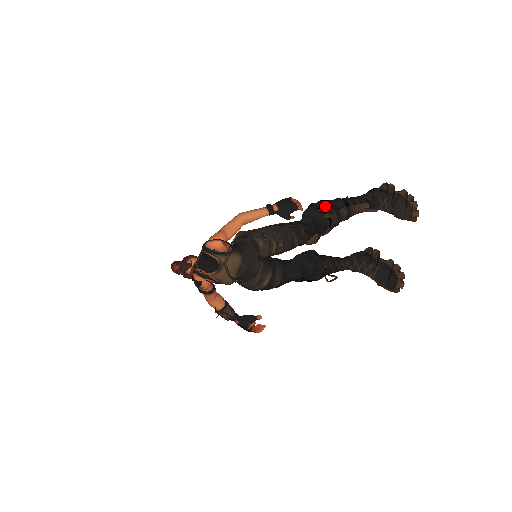
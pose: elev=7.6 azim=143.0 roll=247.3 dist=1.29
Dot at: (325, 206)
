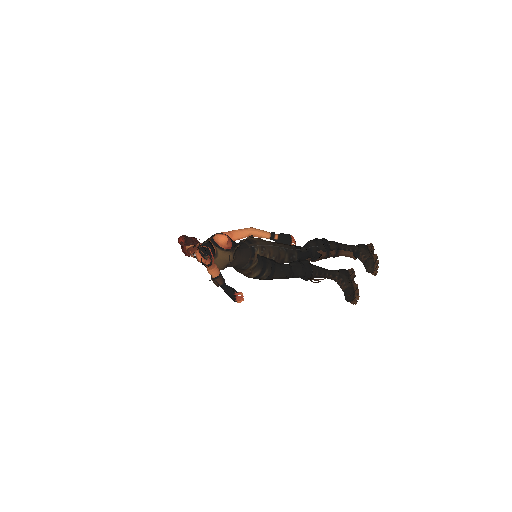
Dot at: (322, 245)
